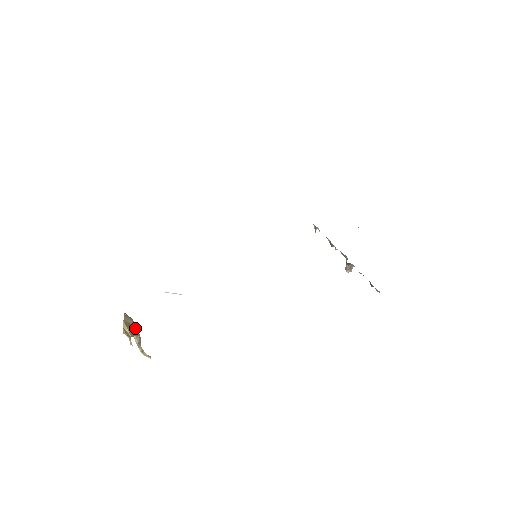
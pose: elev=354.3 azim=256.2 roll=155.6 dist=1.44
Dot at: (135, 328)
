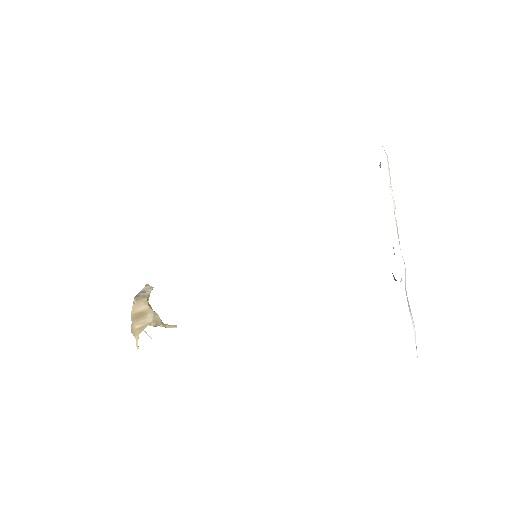
Dot at: (148, 313)
